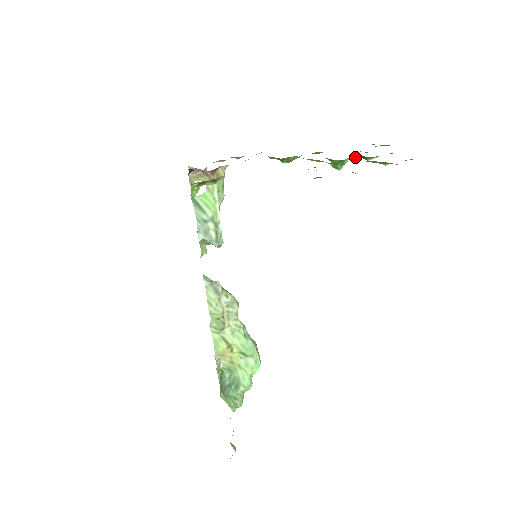
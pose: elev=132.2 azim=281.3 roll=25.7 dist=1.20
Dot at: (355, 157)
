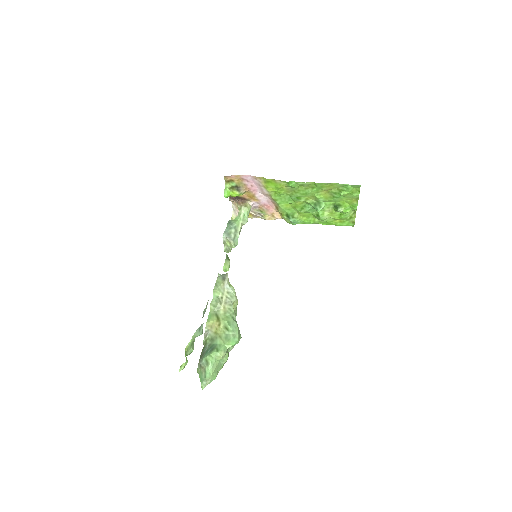
Dot at: (328, 202)
